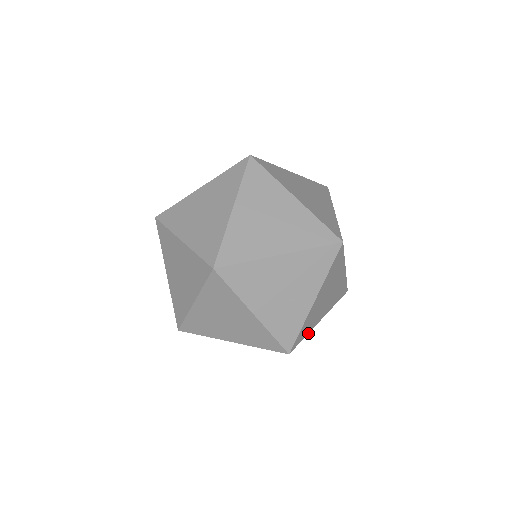
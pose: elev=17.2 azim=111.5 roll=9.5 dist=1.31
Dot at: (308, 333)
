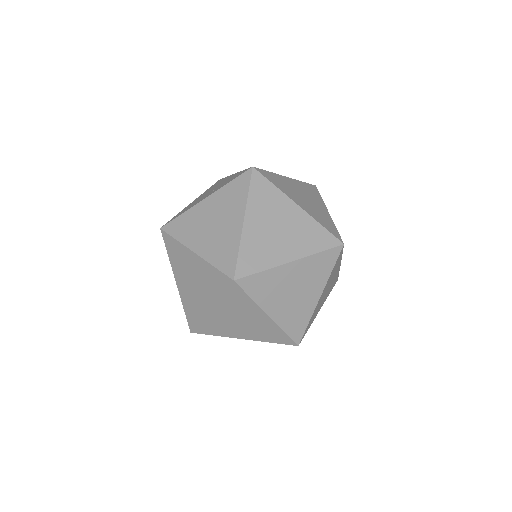
Dot at: occluded
